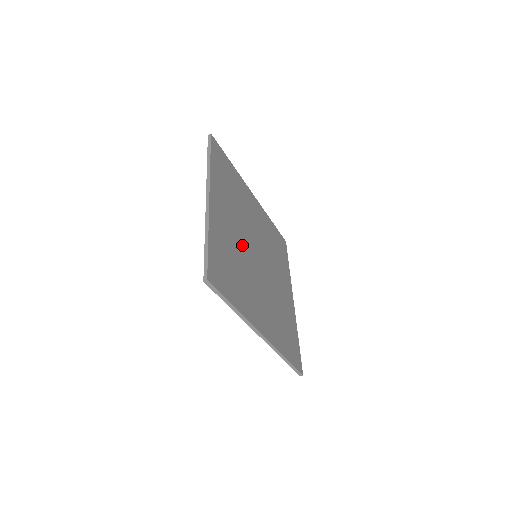
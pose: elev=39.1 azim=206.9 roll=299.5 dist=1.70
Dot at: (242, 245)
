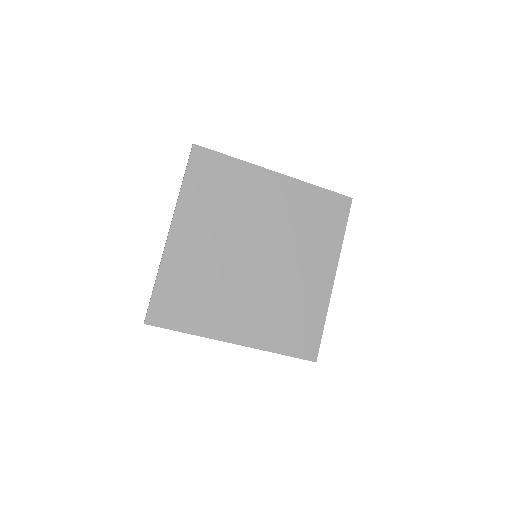
Dot at: (223, 258)
